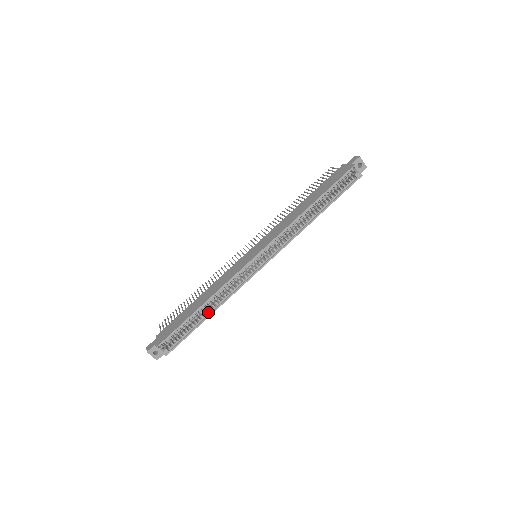
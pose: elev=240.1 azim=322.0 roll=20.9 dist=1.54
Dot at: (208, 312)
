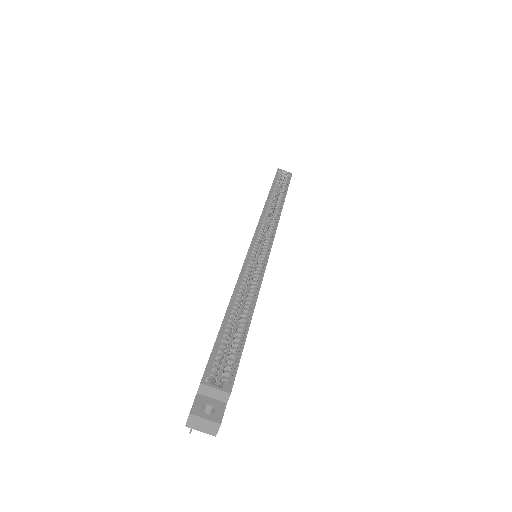
Dot at: (247, 310)
